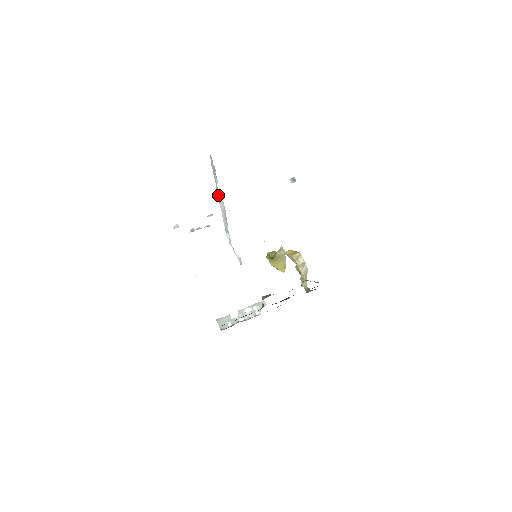
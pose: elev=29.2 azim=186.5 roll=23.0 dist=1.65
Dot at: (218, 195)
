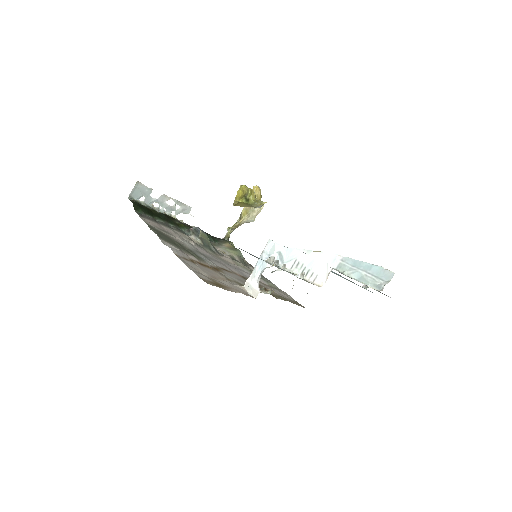
Dot at: (331, 258)
